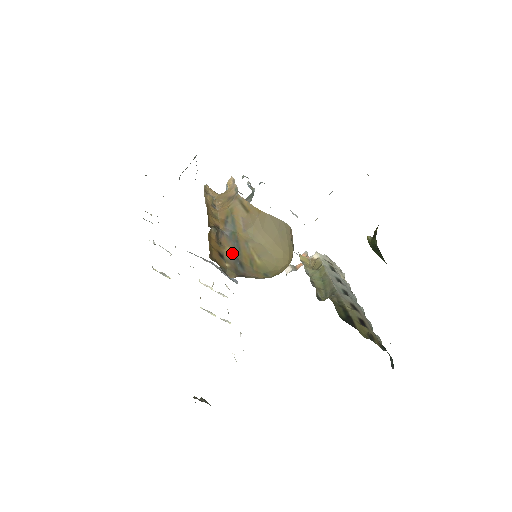
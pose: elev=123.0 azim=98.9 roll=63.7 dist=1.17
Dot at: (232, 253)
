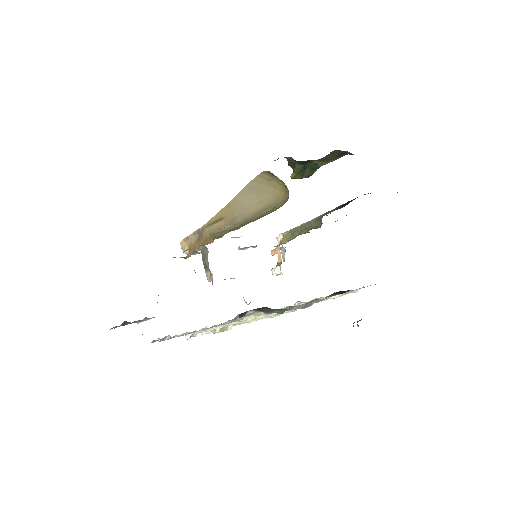
Dot at: occluded
